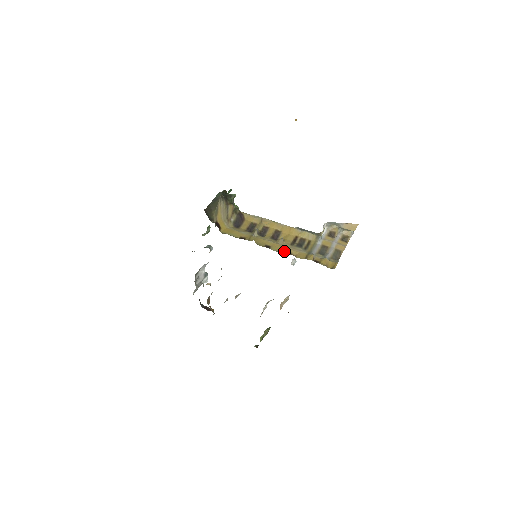
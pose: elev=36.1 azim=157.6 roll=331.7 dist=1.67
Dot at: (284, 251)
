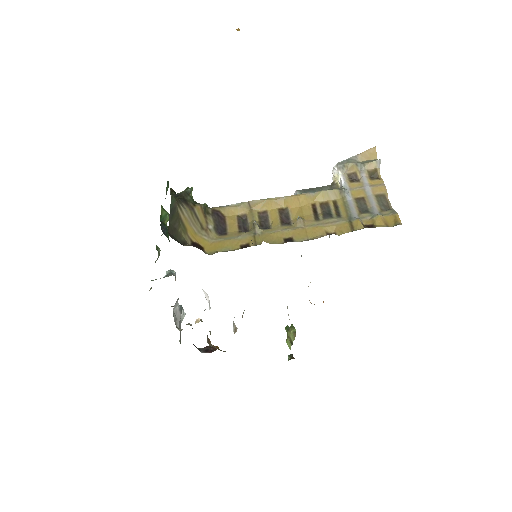
Dot at: (315, 234)
